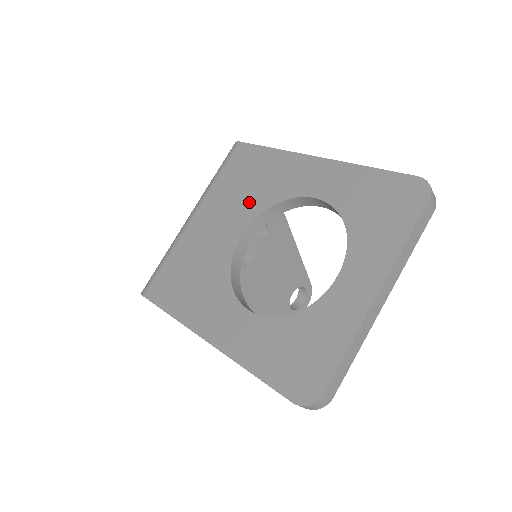
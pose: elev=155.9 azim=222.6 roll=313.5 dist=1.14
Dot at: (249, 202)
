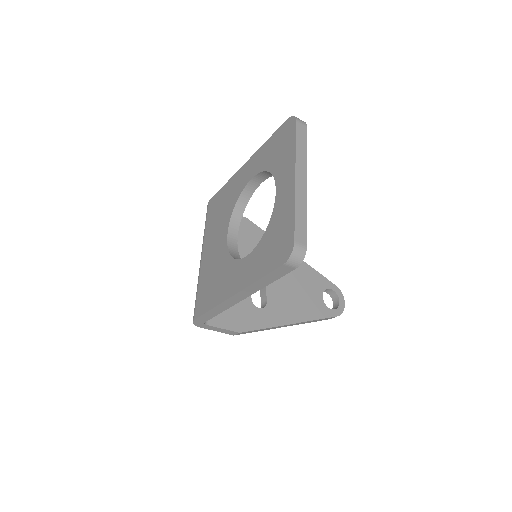
Dot at: (224, 217)
